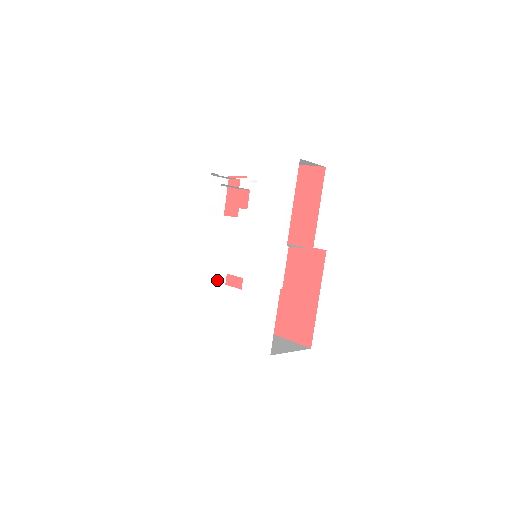
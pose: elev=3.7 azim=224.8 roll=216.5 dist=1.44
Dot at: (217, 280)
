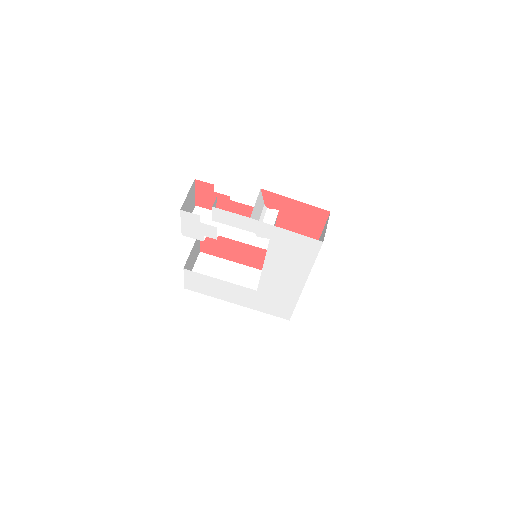
Dot at: (196, 242)
